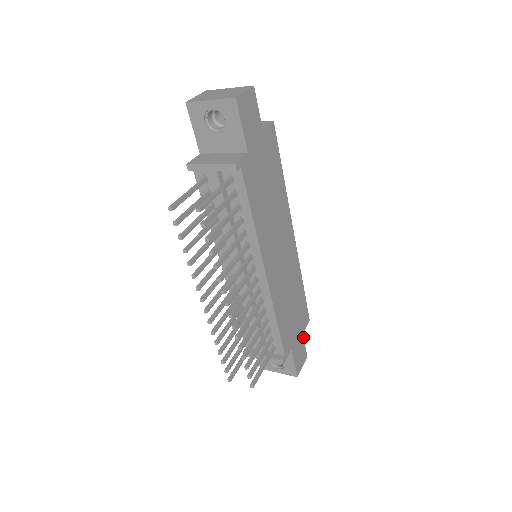
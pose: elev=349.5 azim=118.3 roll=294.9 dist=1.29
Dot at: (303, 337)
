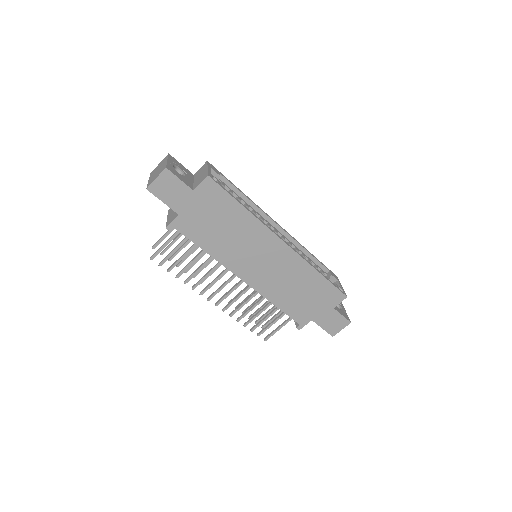
Dot at: (336, 310)
